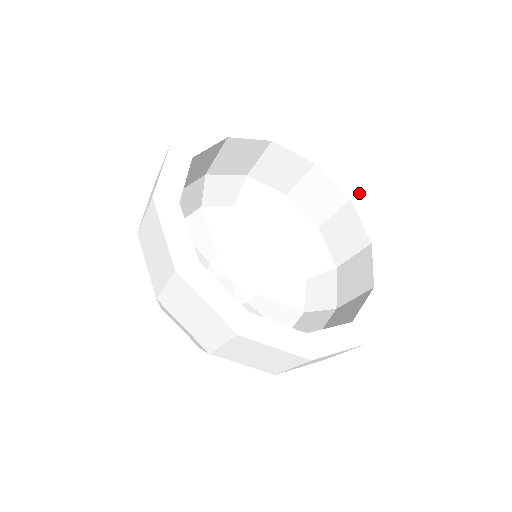
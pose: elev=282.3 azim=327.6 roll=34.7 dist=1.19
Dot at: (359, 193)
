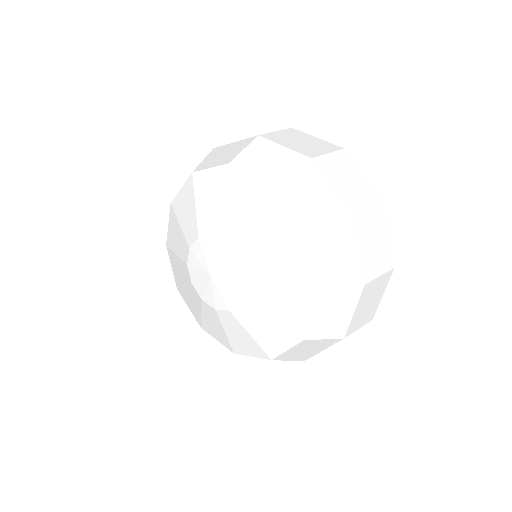
Dot at: occluded
